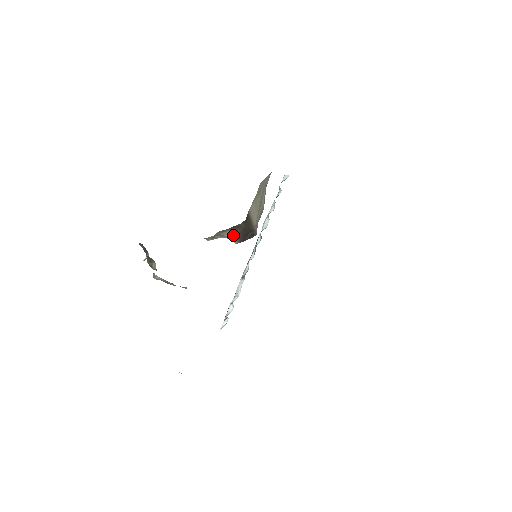
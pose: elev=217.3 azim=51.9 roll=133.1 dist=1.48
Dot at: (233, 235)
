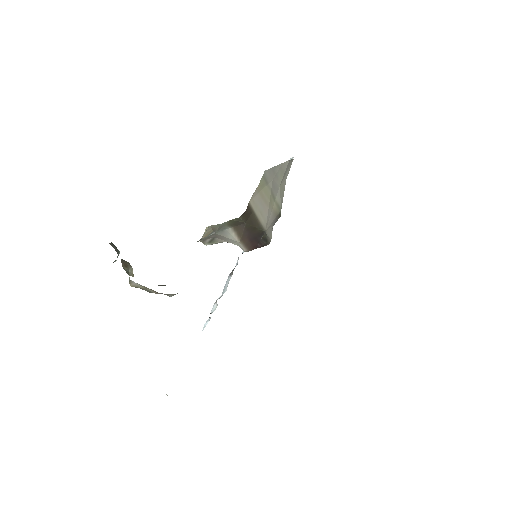
Dot at: (235, 236)
